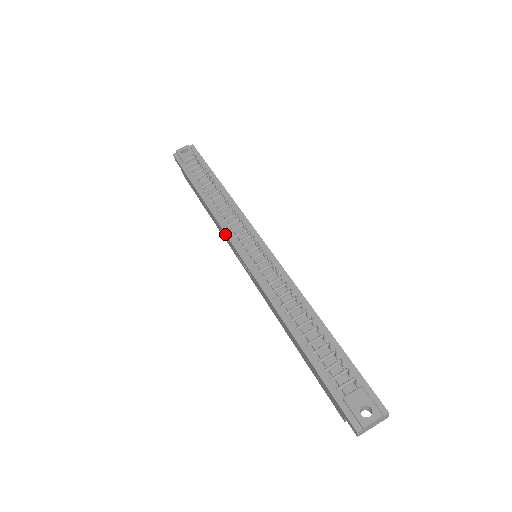
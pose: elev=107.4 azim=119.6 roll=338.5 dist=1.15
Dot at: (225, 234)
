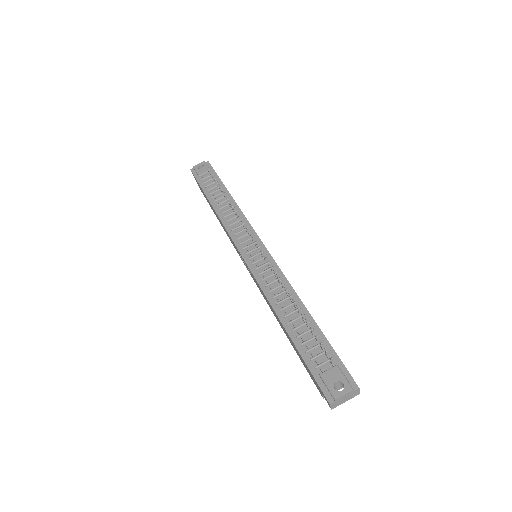
Dot at: (230, 237)
